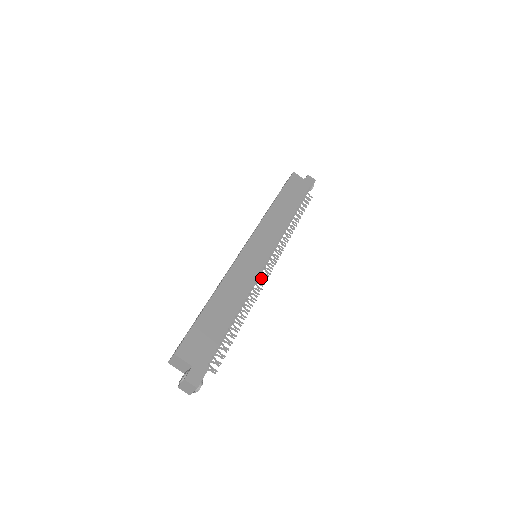
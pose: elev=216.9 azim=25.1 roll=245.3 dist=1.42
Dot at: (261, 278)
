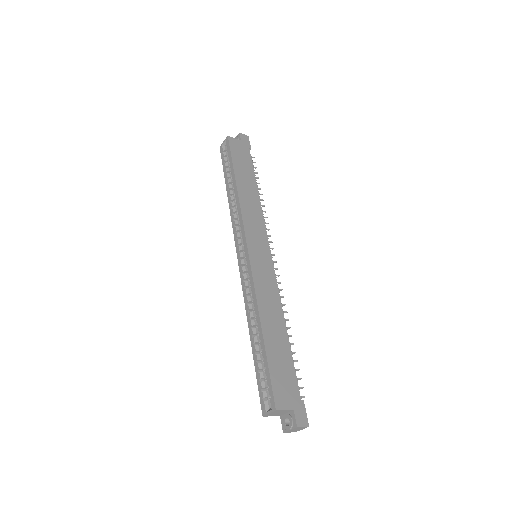
Dot at: occluded
